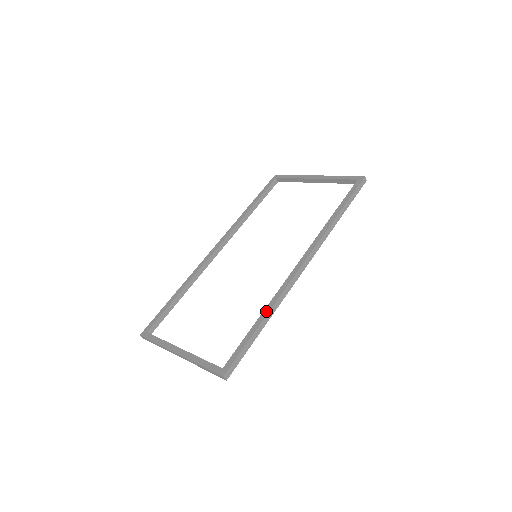
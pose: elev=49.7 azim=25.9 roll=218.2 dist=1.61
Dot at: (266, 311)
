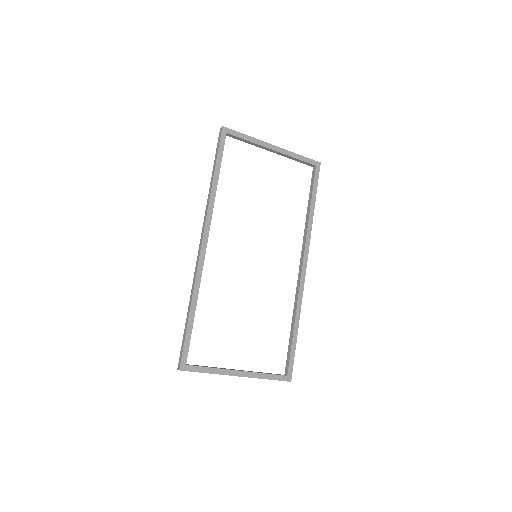
Dot at: (298, 319)
